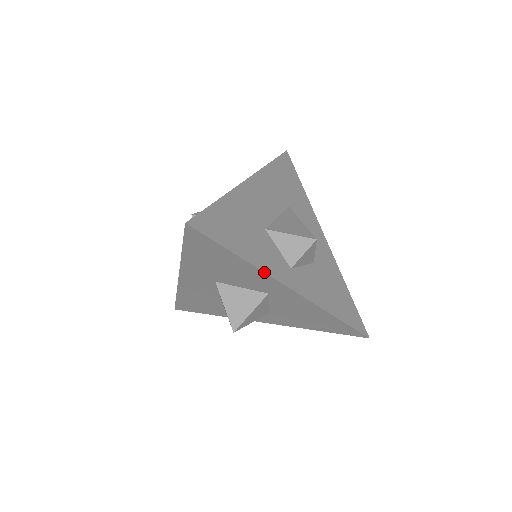
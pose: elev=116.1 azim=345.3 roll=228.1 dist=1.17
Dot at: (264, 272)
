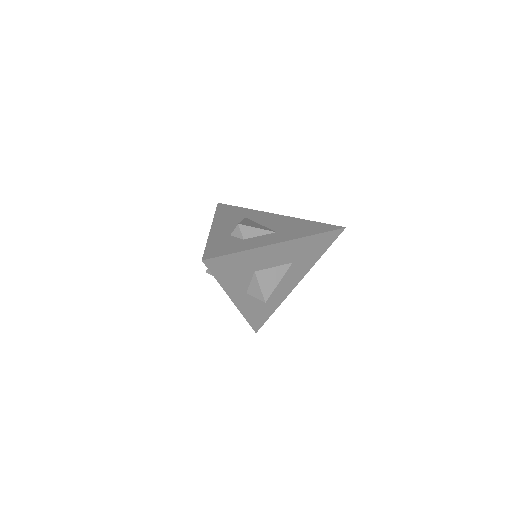
Dot at: (225, 291)
